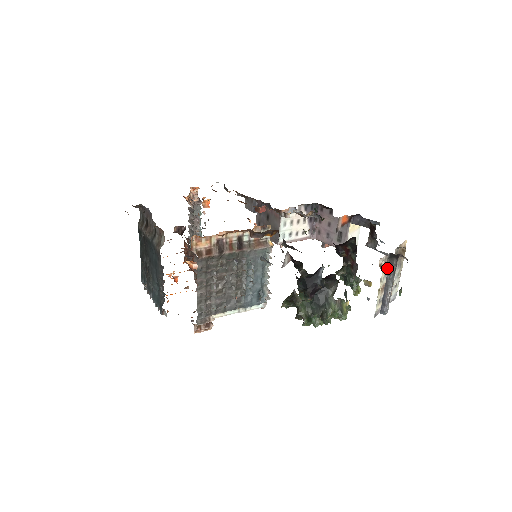
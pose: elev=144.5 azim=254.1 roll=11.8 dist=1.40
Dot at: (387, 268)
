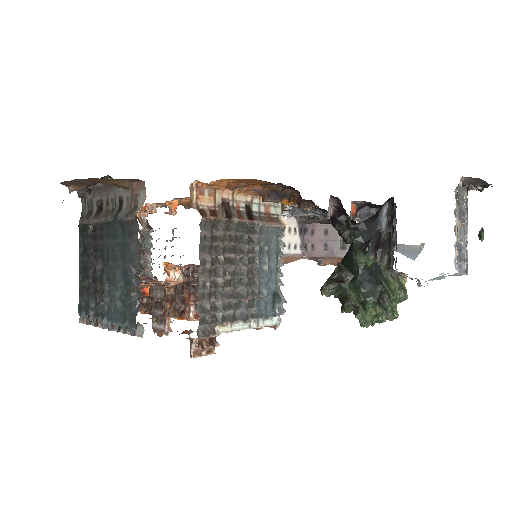
Dot at: occluded
